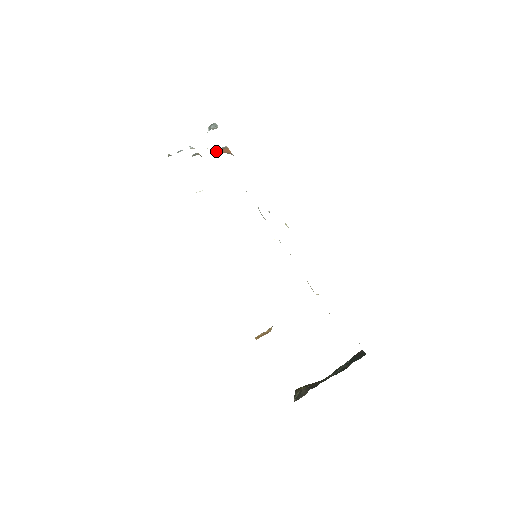
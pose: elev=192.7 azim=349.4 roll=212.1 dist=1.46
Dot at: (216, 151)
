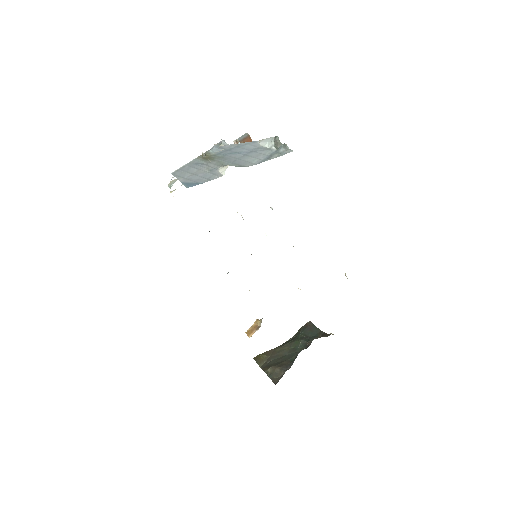
Dot at: (240, 141)
